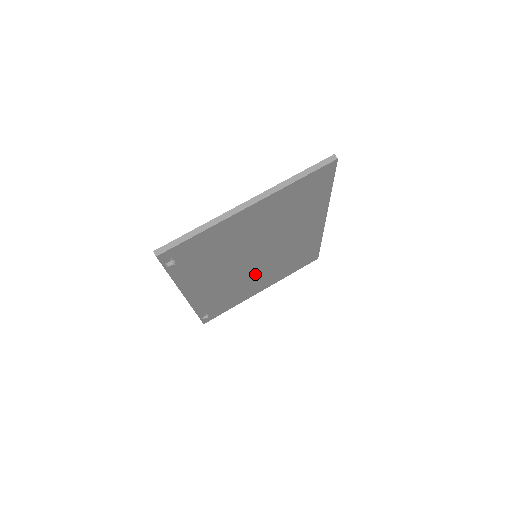
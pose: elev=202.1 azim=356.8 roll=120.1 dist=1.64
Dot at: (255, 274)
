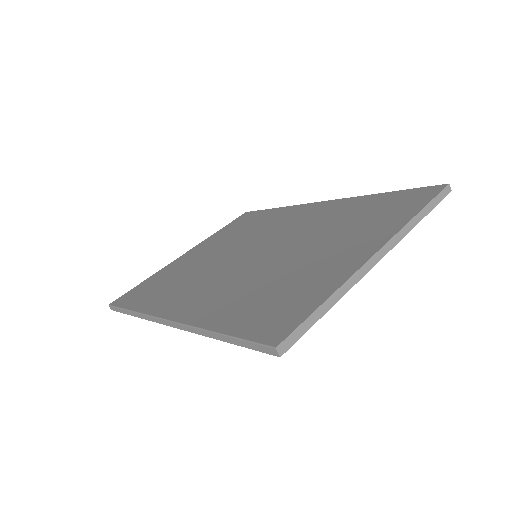
Dot at: occluded
